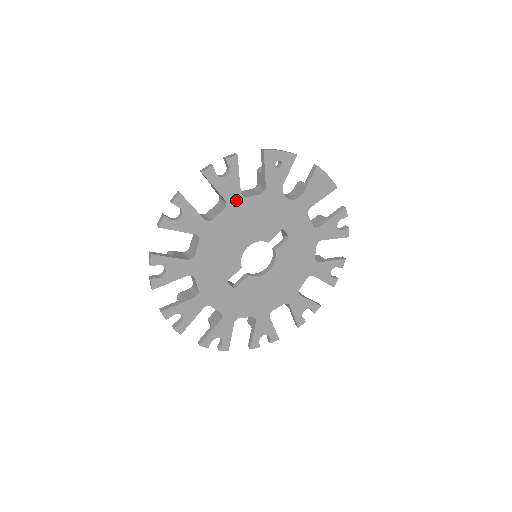
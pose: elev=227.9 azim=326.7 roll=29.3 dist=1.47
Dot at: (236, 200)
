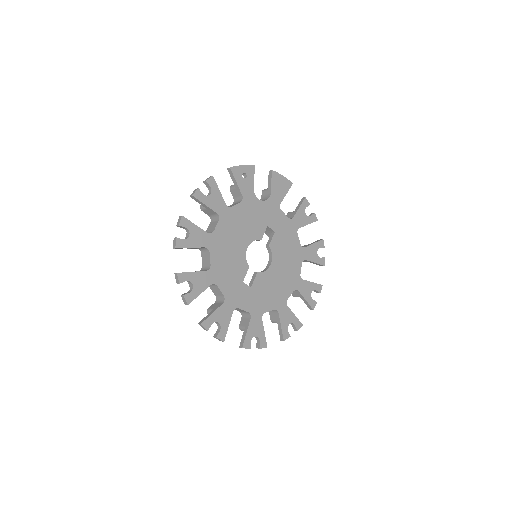
Dot at: (225, 211)
